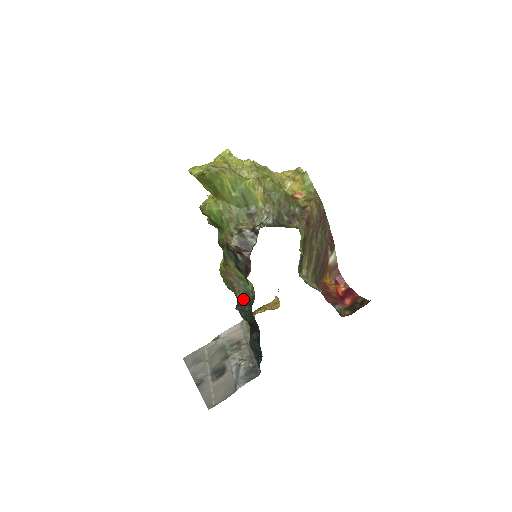
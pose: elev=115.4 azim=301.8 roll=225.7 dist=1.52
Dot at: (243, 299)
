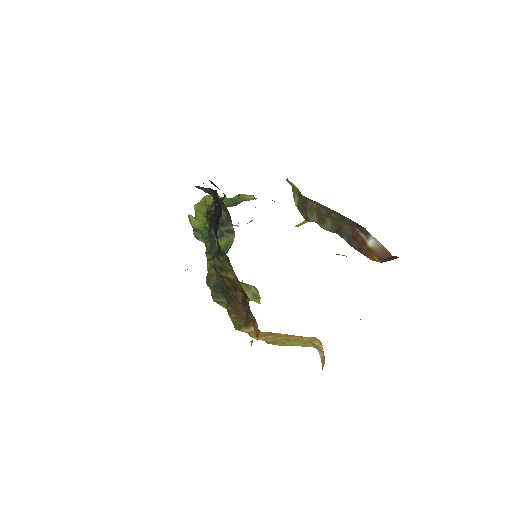
Dot at: occluded
